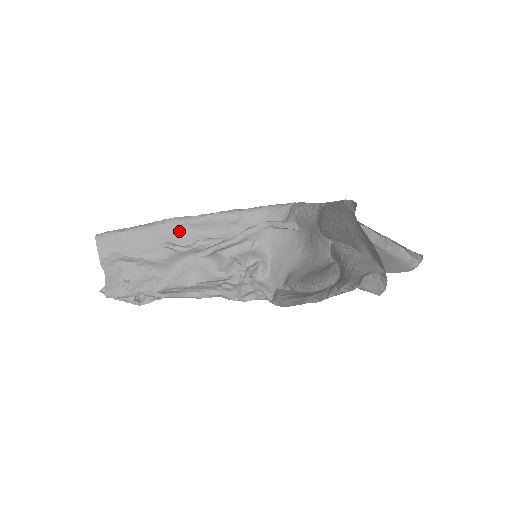
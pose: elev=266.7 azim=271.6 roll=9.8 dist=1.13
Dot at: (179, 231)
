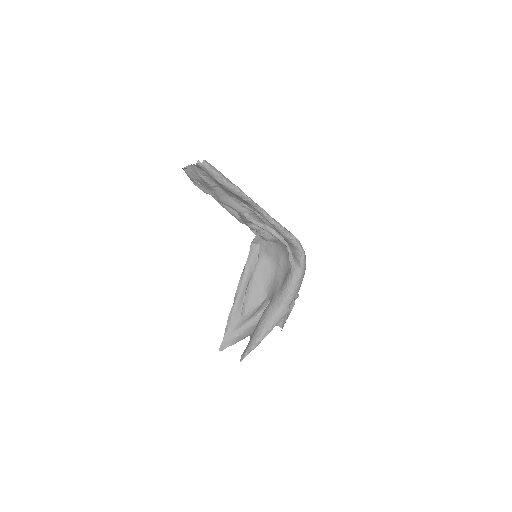
Dot at: occluded
